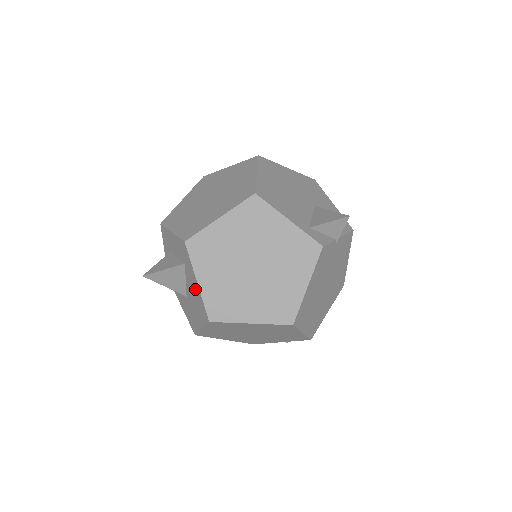
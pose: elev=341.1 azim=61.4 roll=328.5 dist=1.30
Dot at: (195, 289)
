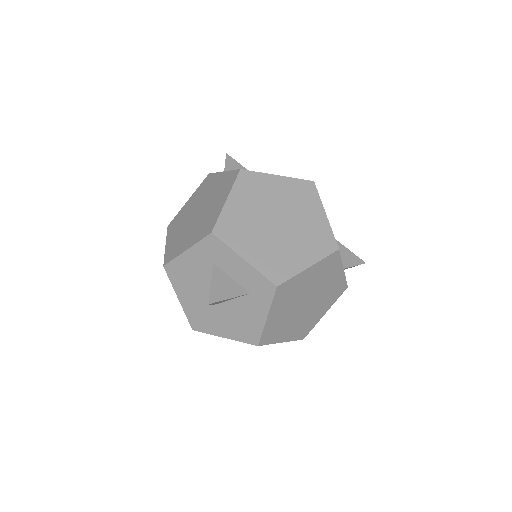
Dot at: (253, 317)
